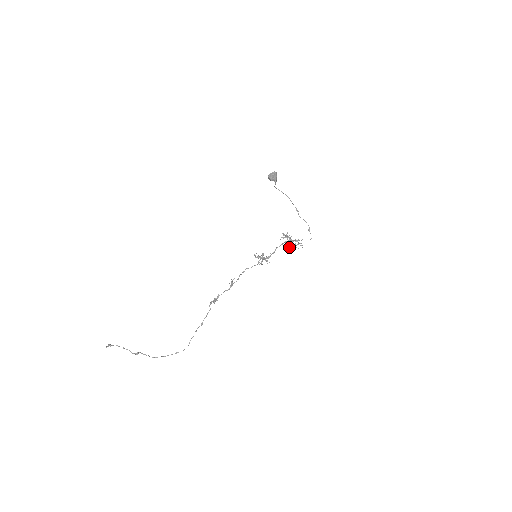
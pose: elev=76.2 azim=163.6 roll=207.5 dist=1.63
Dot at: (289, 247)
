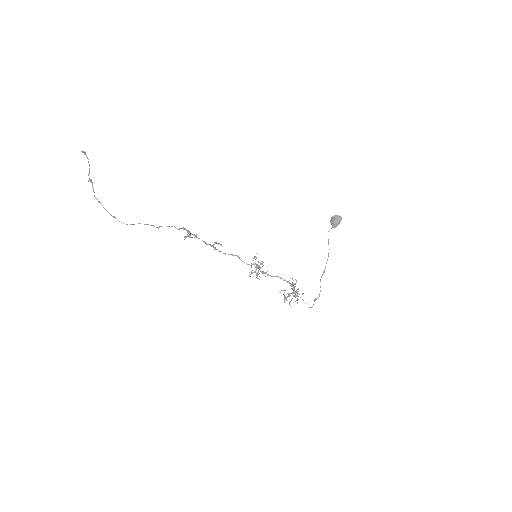
Dot at: (285, 296)
